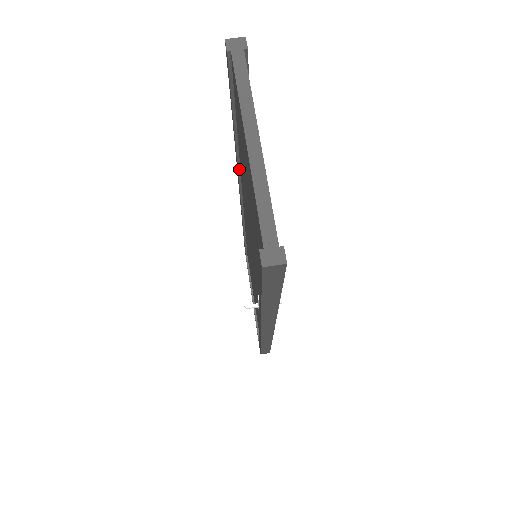
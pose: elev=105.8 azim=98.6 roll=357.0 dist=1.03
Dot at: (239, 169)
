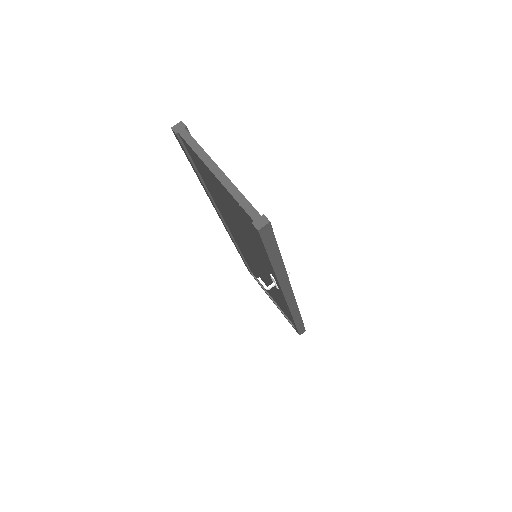
Dot at: (215, 204)
